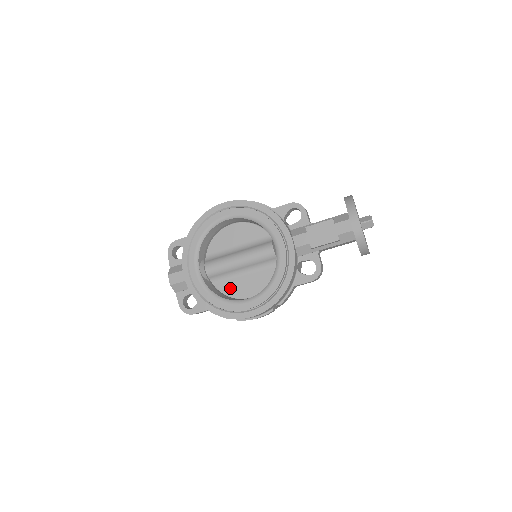
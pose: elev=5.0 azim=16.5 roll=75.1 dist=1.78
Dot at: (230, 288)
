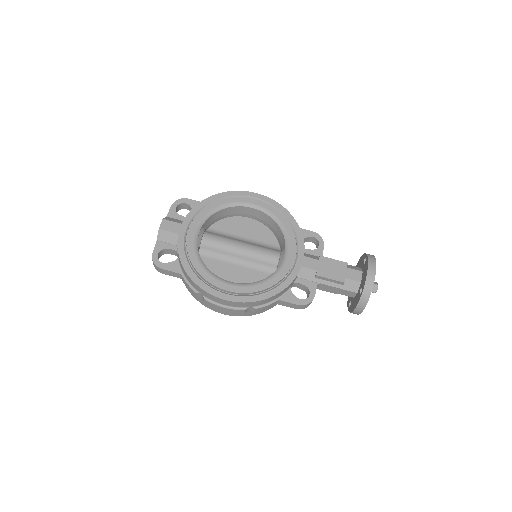
Dot at: (214, 268)
